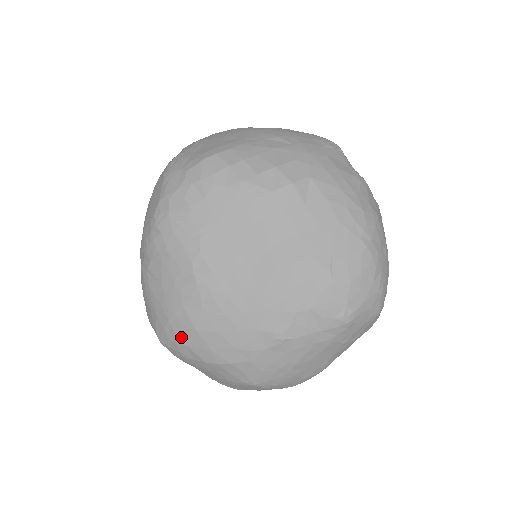
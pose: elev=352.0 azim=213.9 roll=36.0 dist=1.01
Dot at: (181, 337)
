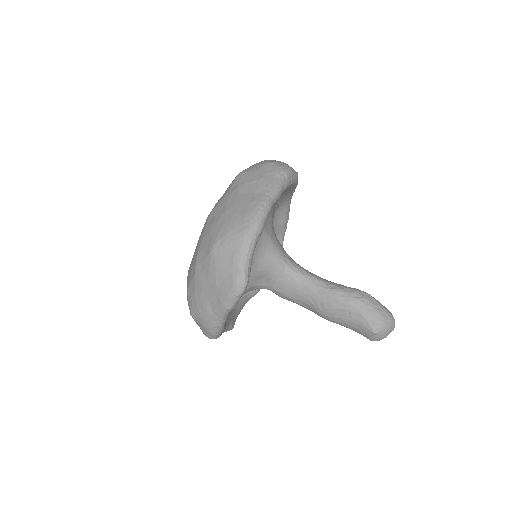
Dot at: (188, 286)
